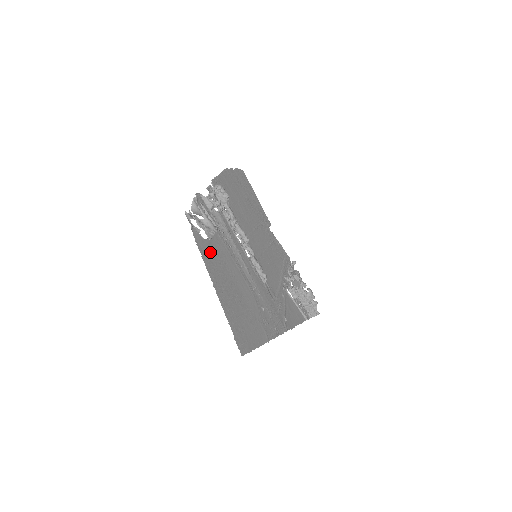
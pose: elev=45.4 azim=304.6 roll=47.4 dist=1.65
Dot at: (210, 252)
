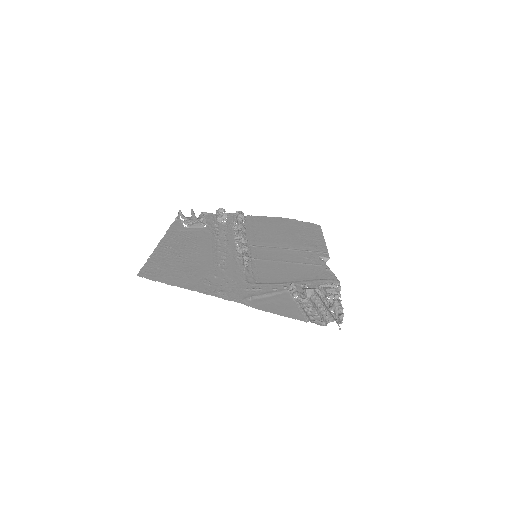
Dot at: (183, 233)
